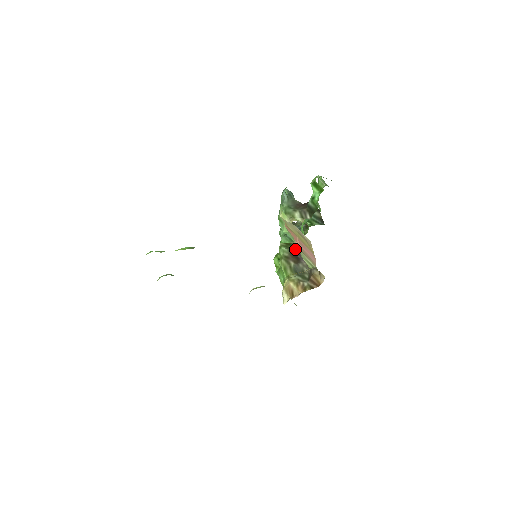
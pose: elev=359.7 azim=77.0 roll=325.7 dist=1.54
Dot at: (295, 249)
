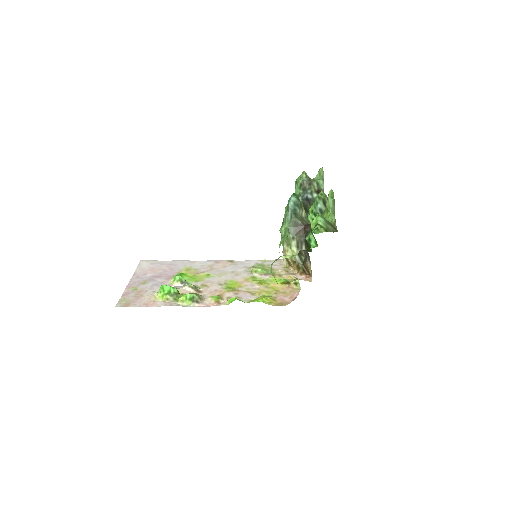
Dot at: occluded
